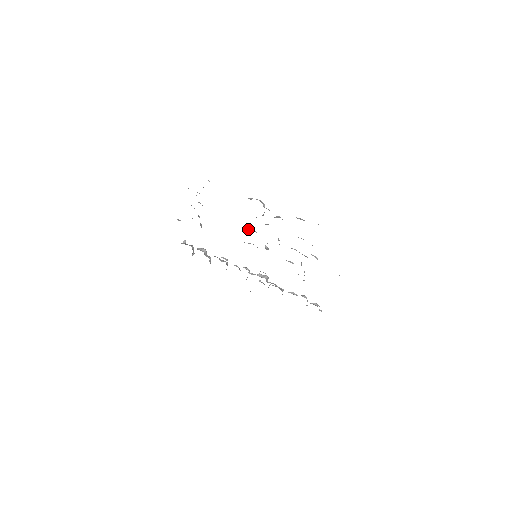
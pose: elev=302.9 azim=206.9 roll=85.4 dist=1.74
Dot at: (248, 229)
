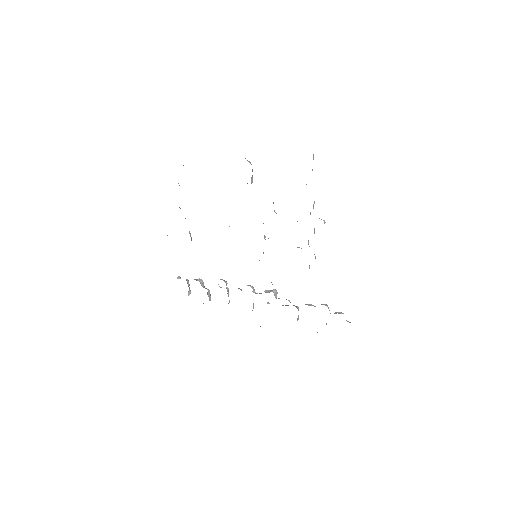
Dot at: occluded
